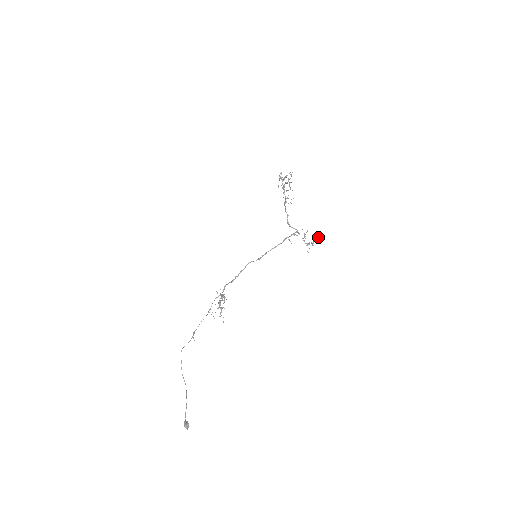
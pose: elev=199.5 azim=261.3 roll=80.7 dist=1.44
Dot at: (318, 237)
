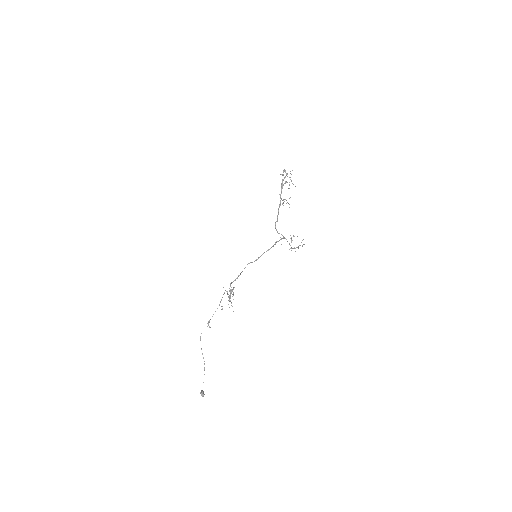
Dot at: (301, 242)
